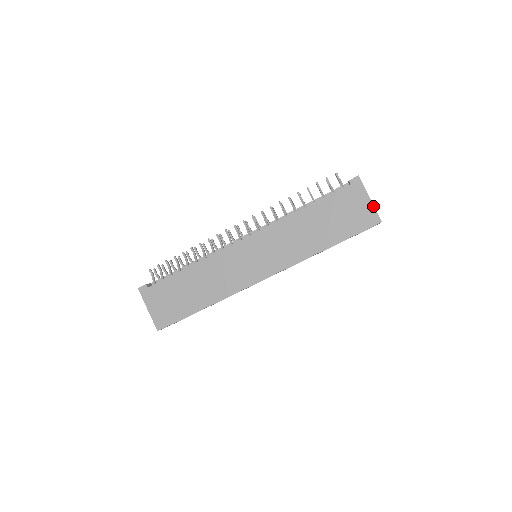
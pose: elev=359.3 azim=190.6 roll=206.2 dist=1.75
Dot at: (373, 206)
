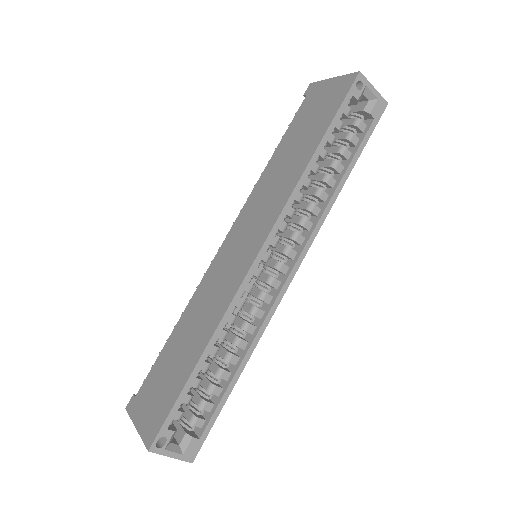
Dot at: (340, 77)
